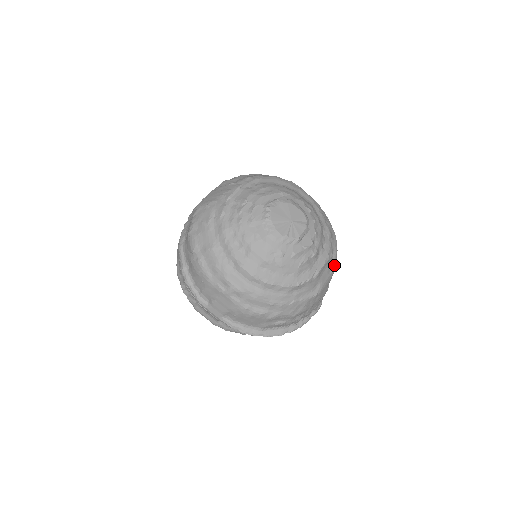
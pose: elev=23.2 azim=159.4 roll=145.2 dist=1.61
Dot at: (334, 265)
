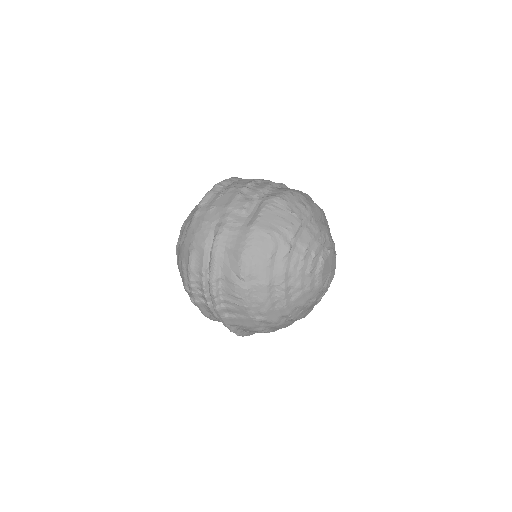
Dot at: occluded
